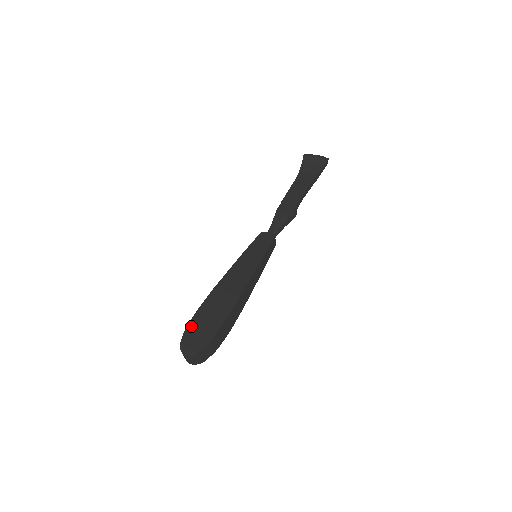
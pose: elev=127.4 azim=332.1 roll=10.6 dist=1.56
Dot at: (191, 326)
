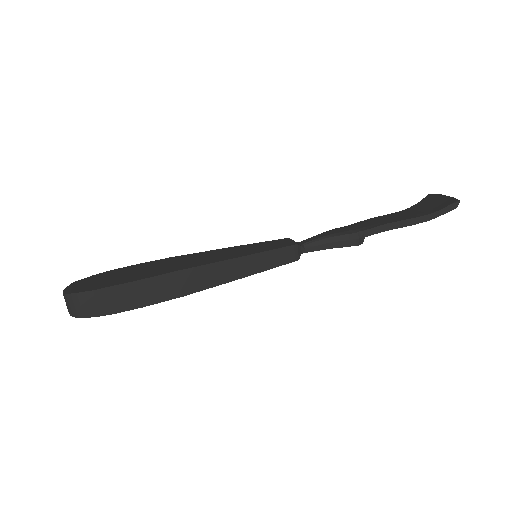
Dot at: (105, 273)
